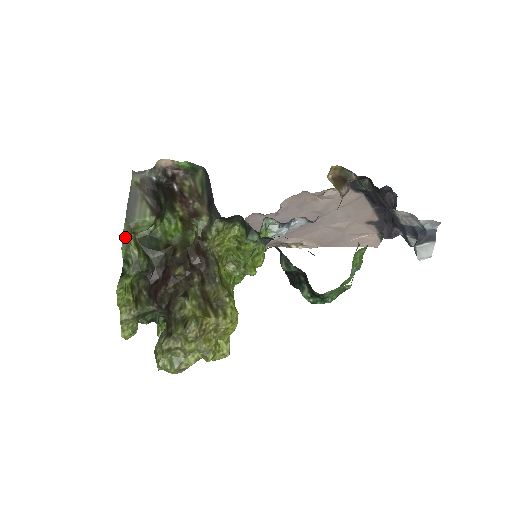
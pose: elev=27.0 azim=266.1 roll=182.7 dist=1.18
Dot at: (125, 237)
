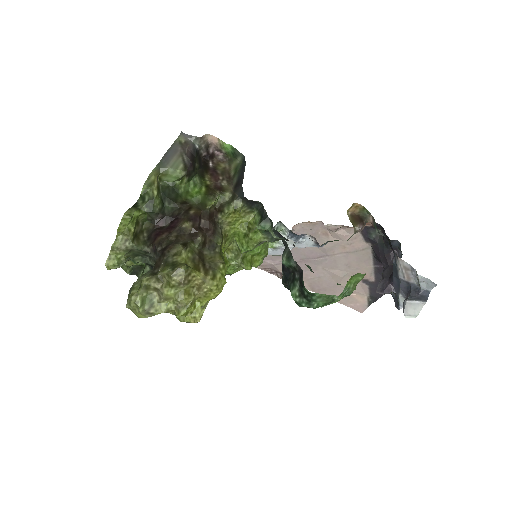
Dot at: (152, 176)
